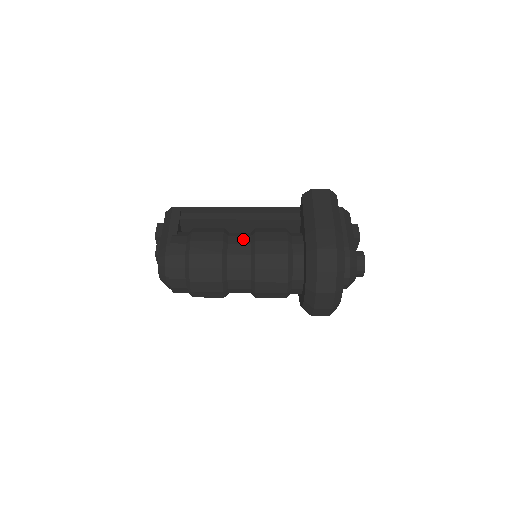
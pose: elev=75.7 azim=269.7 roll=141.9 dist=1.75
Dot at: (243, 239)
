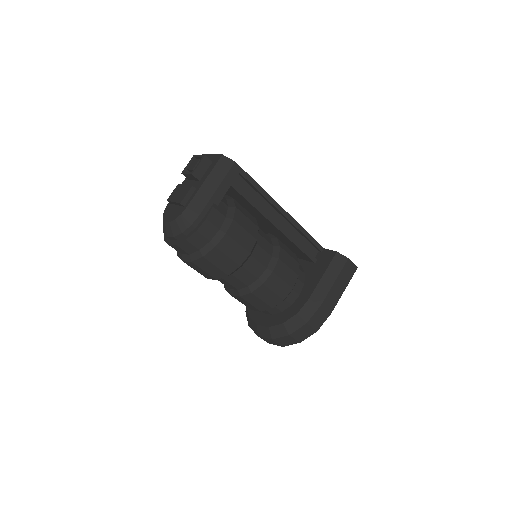
Dot at: (265, 257)
